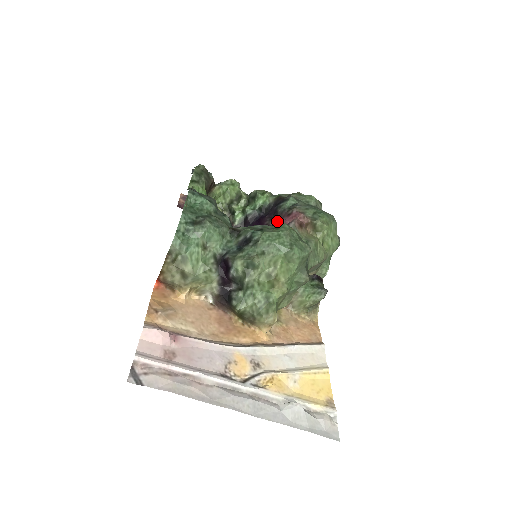
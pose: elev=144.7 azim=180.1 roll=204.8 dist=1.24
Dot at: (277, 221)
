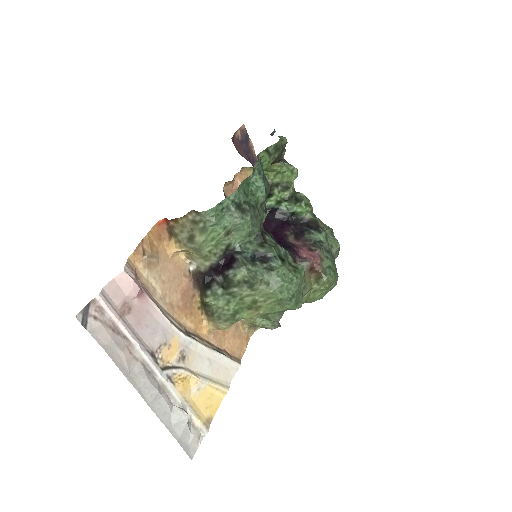
Dot at: (297, 242)
